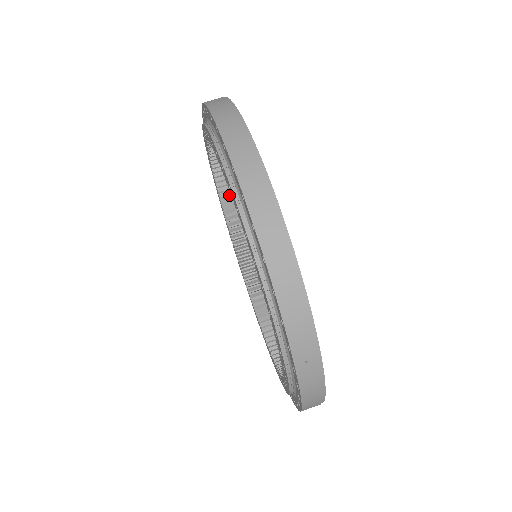
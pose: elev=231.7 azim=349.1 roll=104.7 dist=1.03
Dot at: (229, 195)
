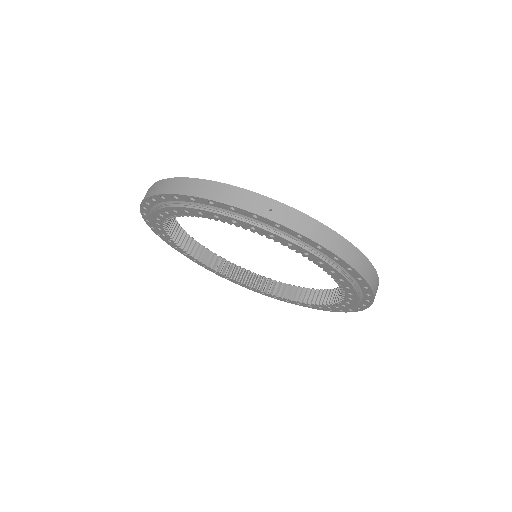
Dot at: (236, 273)
